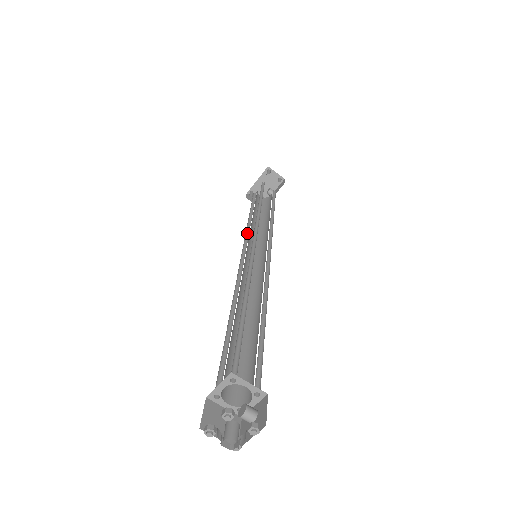
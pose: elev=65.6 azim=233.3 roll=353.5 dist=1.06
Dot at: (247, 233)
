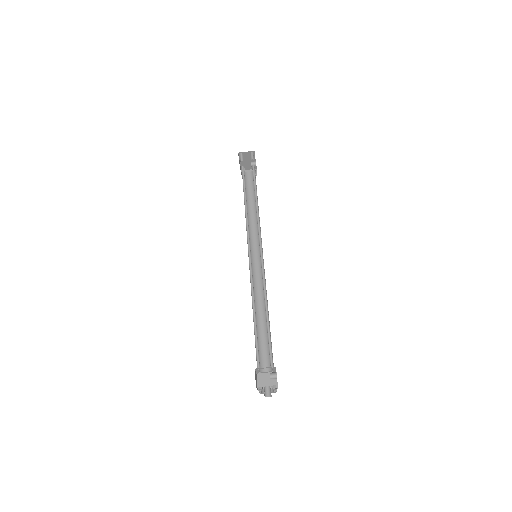
Dot at: (249, 230)
